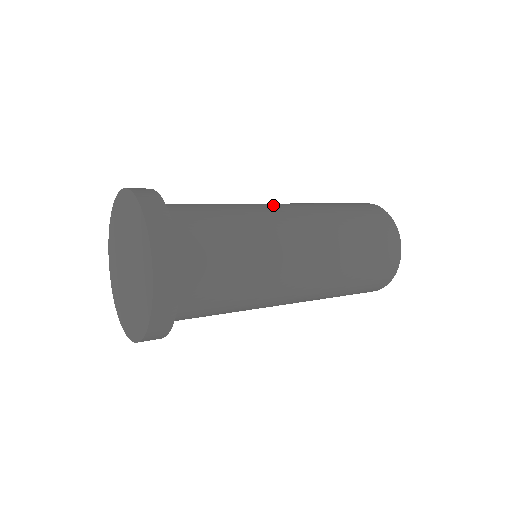
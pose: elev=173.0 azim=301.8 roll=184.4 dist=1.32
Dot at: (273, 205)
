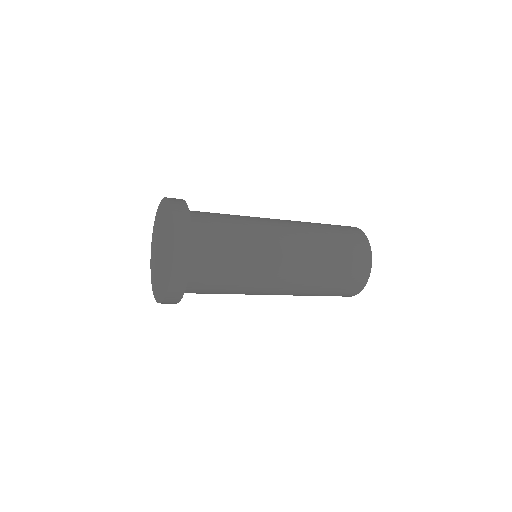
Dot at: occluded
